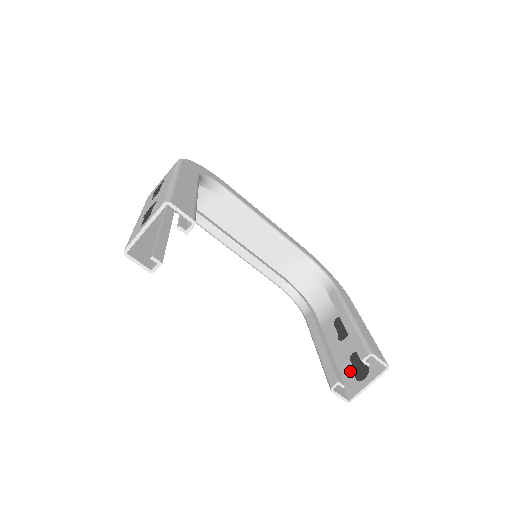
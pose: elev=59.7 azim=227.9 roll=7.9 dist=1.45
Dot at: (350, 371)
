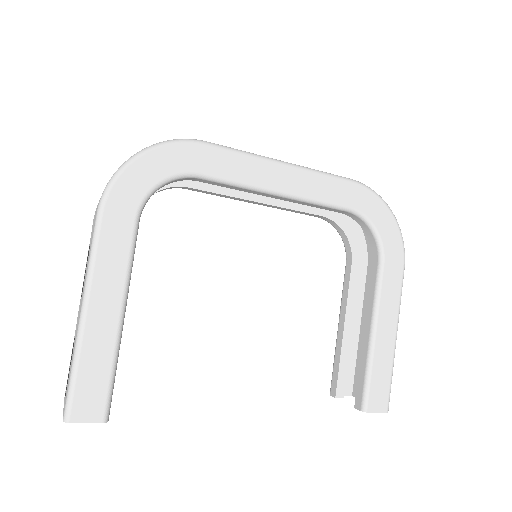
Dot at: occluded
